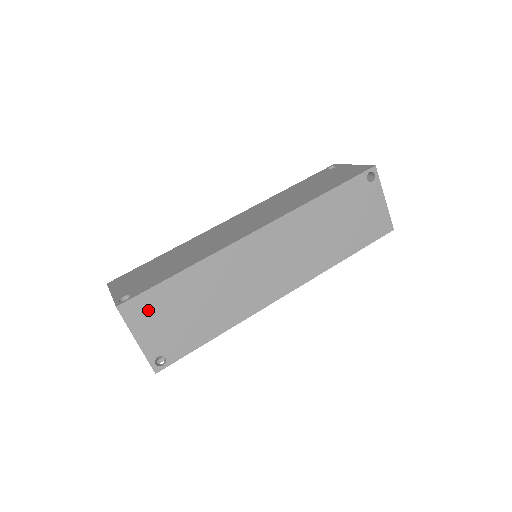
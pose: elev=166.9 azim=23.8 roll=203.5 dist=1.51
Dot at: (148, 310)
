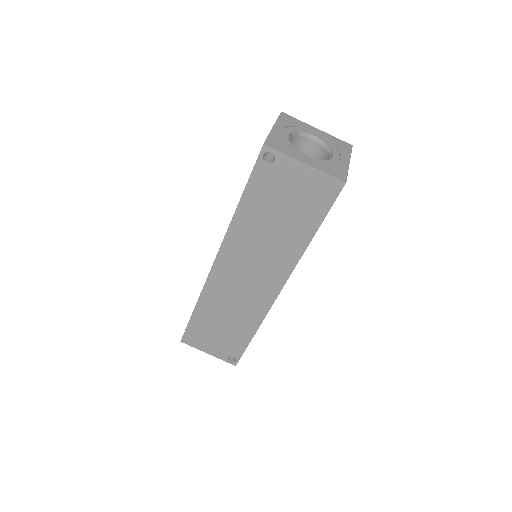
Dot at: (198, 337)
